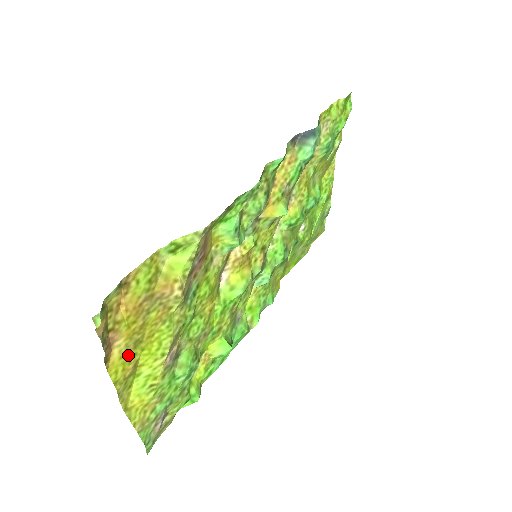
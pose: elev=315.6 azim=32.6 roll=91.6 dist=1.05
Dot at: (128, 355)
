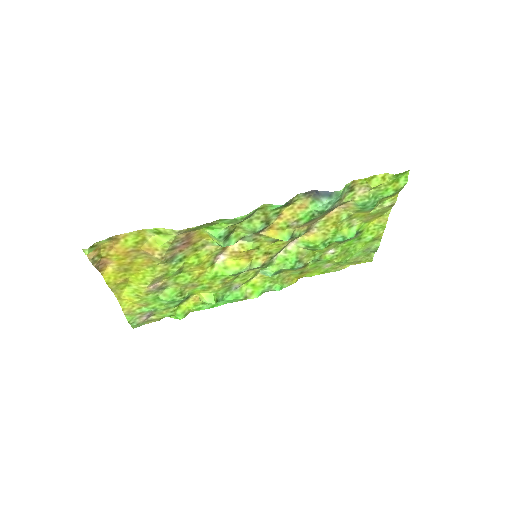
Dot at: (120, 273)
